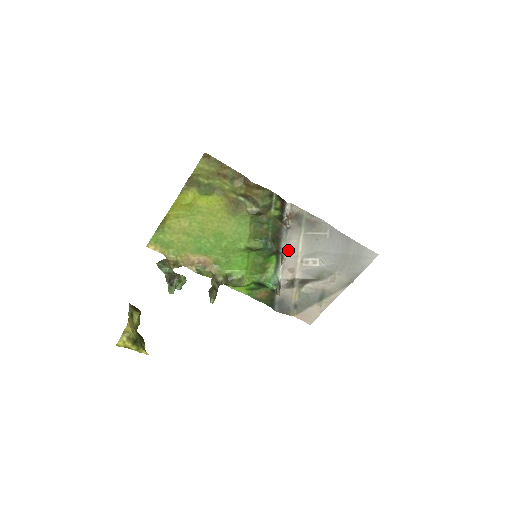
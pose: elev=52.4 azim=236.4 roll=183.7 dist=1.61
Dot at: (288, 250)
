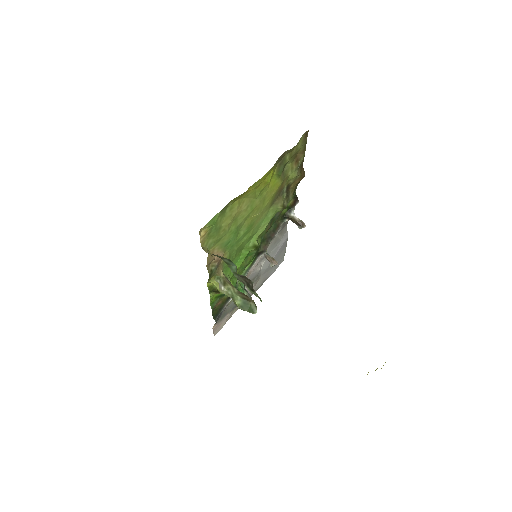
Dot at: occluded
